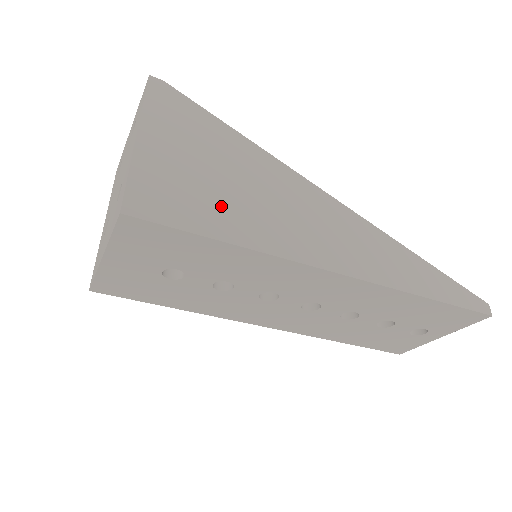
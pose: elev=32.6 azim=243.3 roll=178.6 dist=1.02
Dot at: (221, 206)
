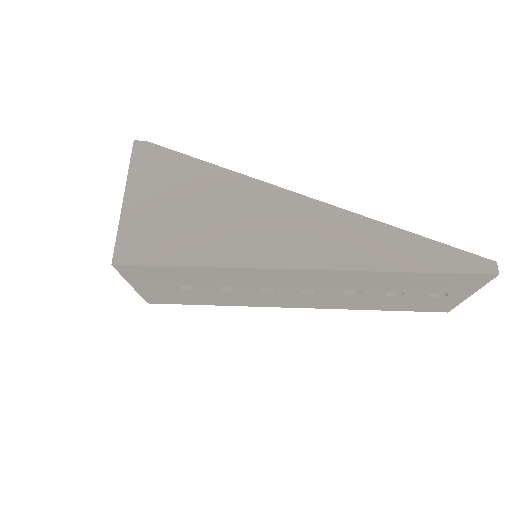
Dot at: (189, 236)
